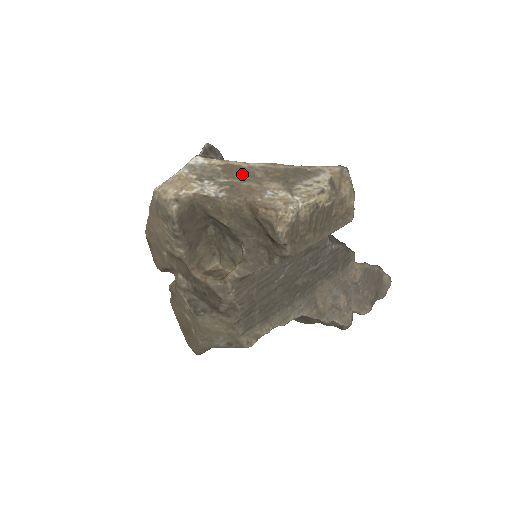
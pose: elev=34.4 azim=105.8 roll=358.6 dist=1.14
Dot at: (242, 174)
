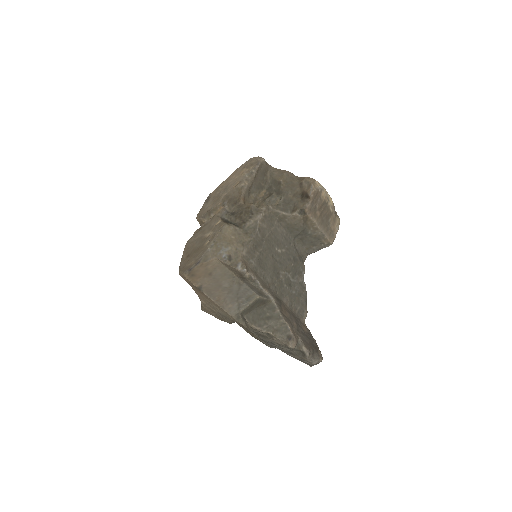
Dot at: occluded
